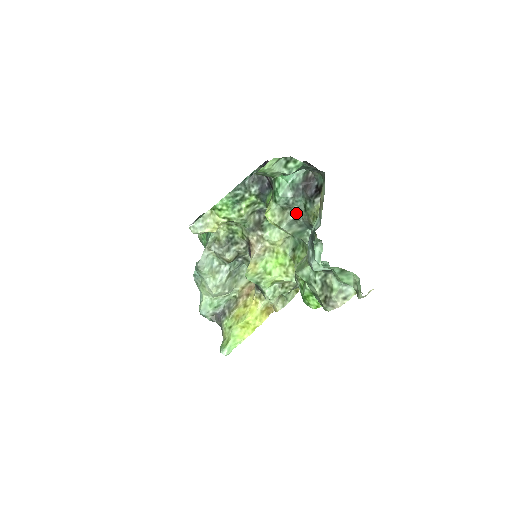
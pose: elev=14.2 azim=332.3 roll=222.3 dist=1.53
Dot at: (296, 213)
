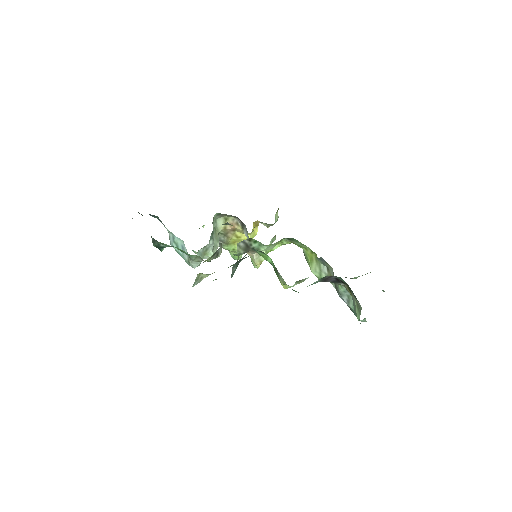
Dot at: occluded
